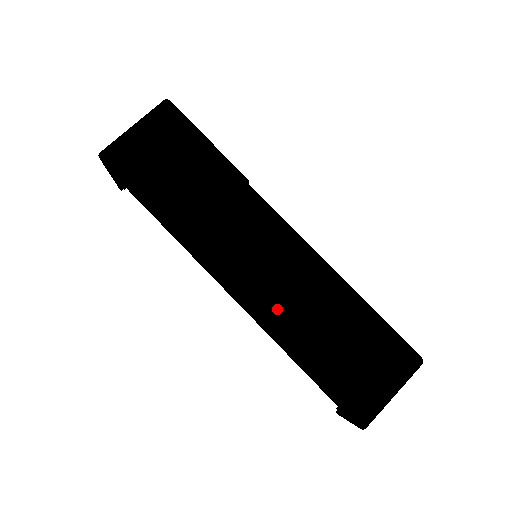
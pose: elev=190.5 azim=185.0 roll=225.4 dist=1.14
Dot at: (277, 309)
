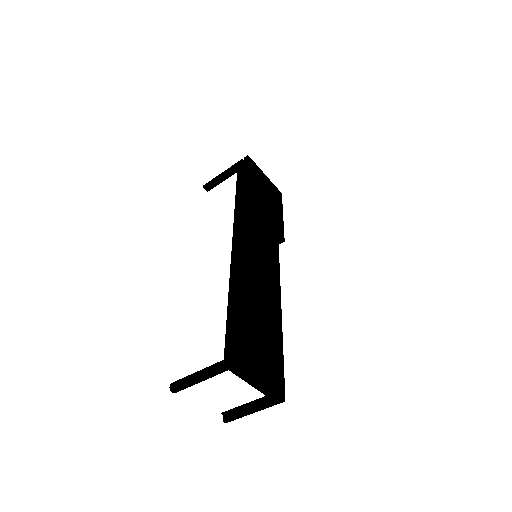
Dot at: (250, 271)
